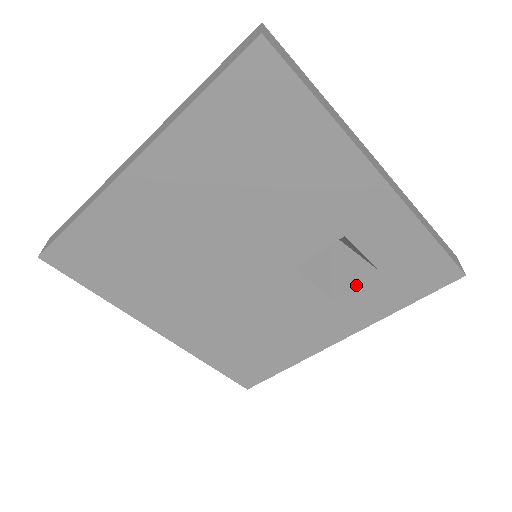
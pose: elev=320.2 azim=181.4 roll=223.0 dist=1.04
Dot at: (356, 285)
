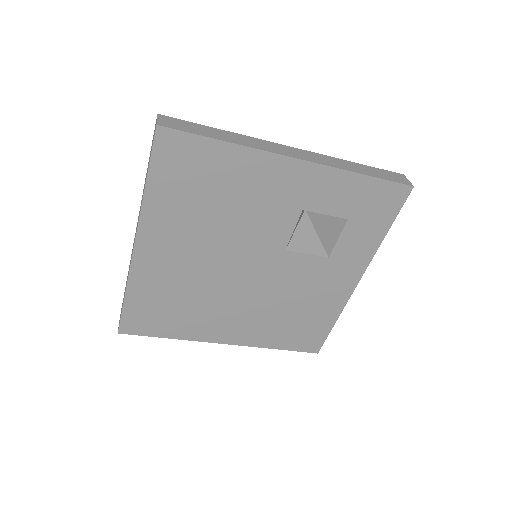
Dot at: (338, 238)
